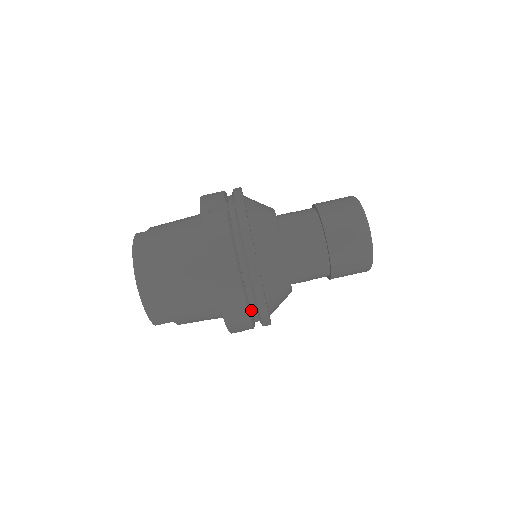
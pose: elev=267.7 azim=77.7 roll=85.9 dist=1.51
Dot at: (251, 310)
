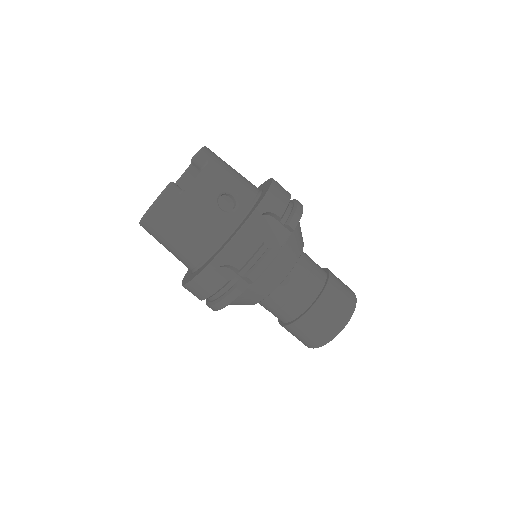
Dot at: occluded
